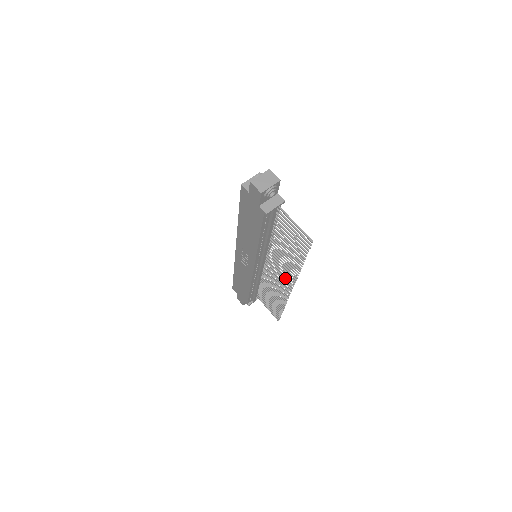
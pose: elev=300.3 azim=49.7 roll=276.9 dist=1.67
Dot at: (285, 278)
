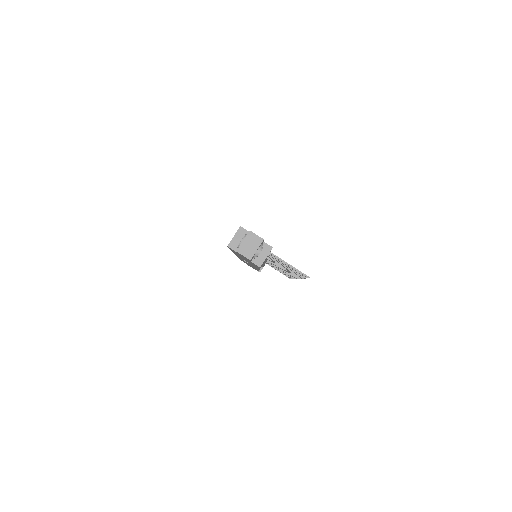
Dot at: occluded
